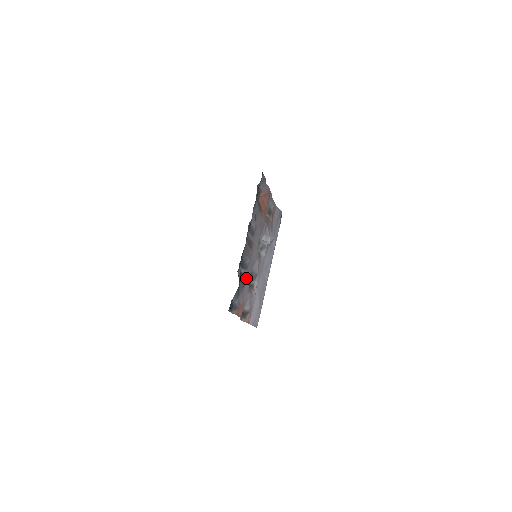
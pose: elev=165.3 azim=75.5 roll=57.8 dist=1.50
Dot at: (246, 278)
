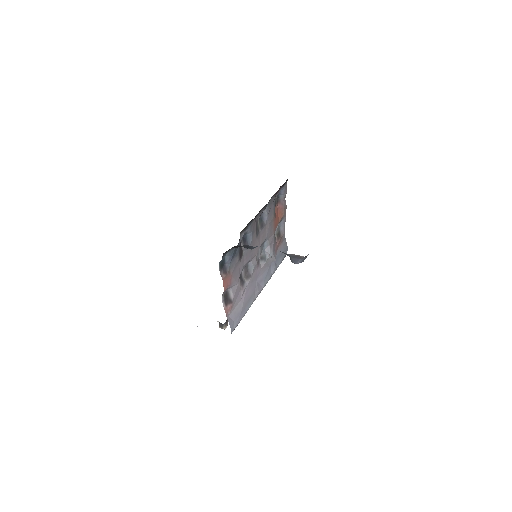
Dot at: (242, 259)
